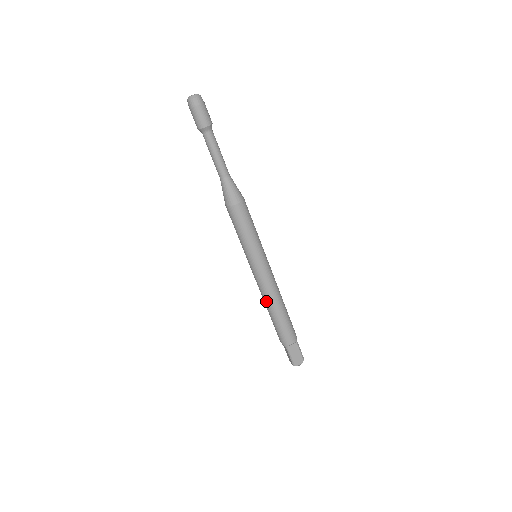
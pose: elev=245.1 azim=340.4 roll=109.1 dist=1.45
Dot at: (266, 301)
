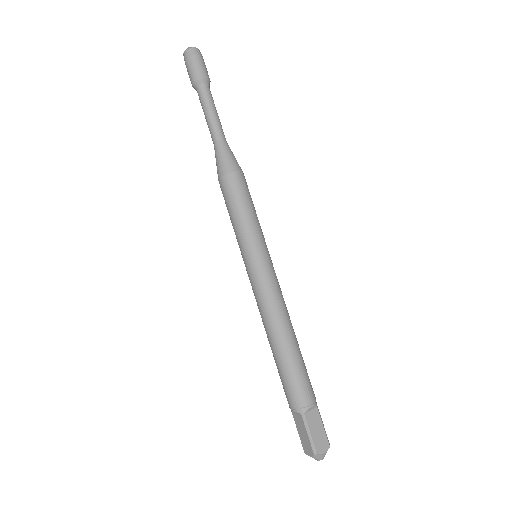
Dot at: (271, 325)
